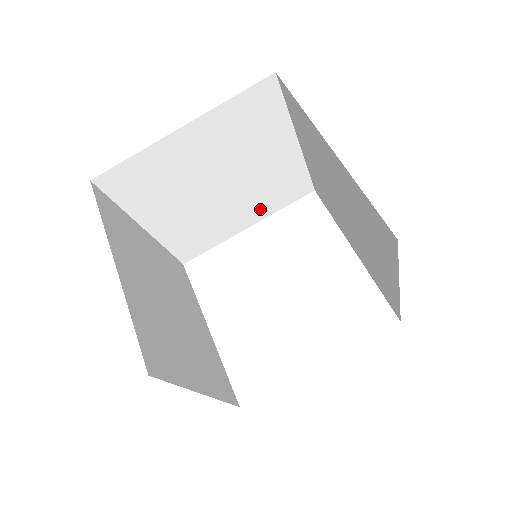
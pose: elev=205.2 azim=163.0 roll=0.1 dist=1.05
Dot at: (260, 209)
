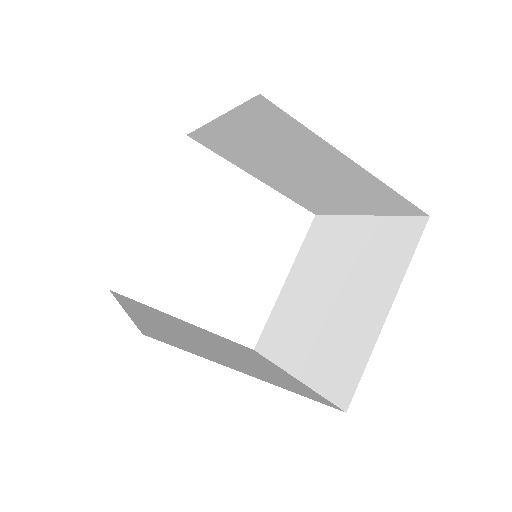
Dot at: occluded
